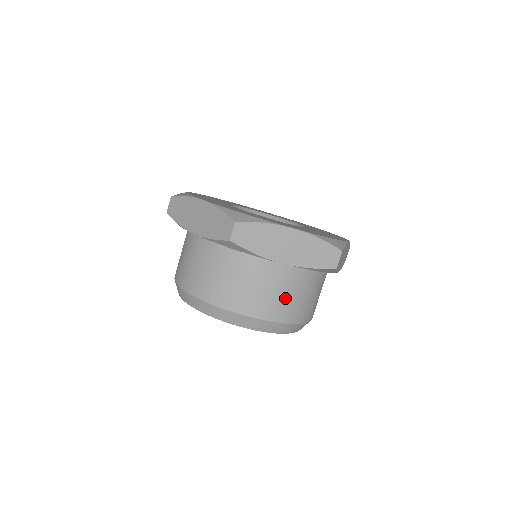
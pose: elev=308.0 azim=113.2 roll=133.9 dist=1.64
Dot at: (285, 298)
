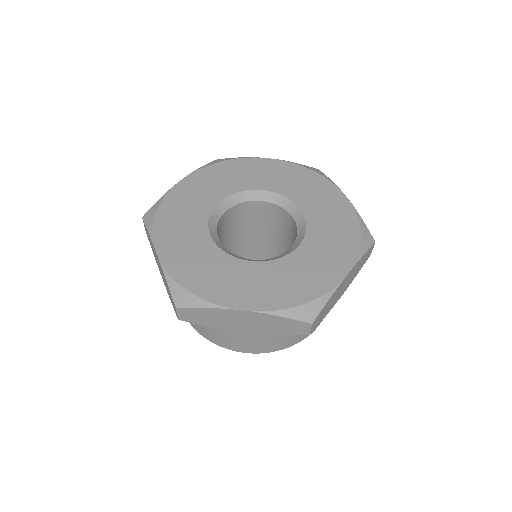
Dot at: occluded
